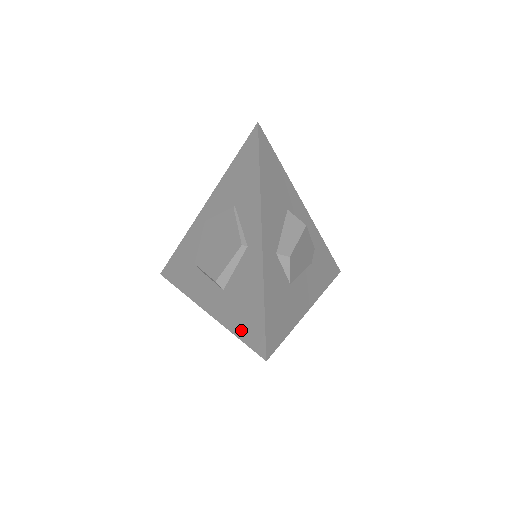
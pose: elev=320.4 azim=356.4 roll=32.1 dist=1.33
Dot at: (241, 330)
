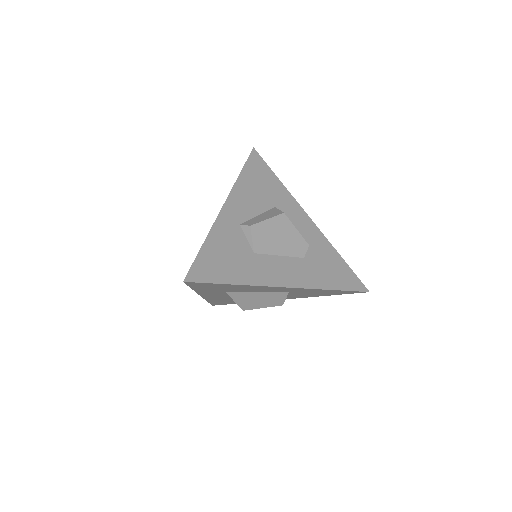
Dot at: occluded
